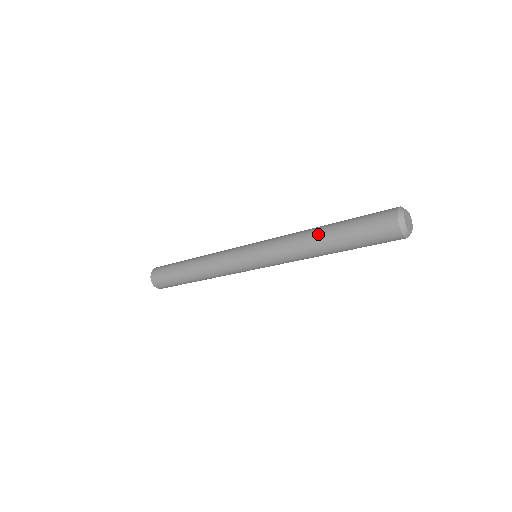
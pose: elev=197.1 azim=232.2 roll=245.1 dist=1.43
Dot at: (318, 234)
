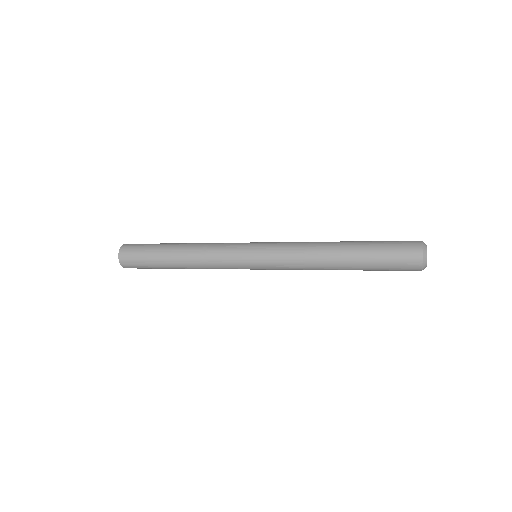
Dot at: (337, 245)
